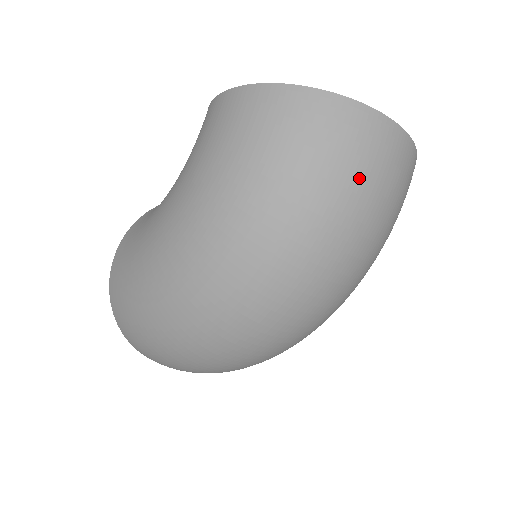
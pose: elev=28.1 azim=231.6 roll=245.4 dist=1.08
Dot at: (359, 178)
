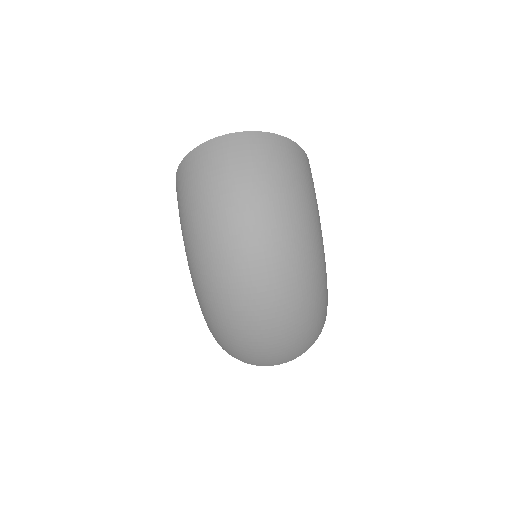
Dot at: (227, 171)
